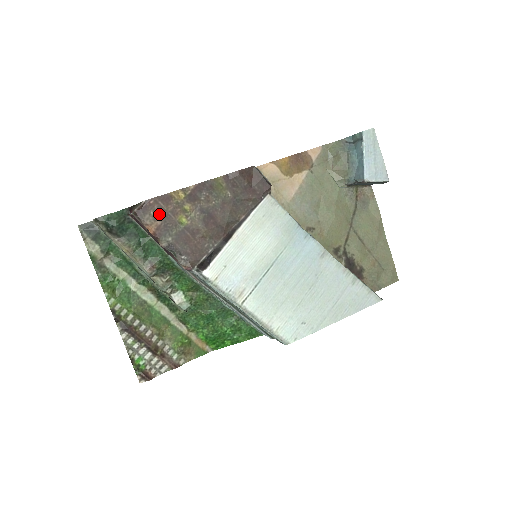
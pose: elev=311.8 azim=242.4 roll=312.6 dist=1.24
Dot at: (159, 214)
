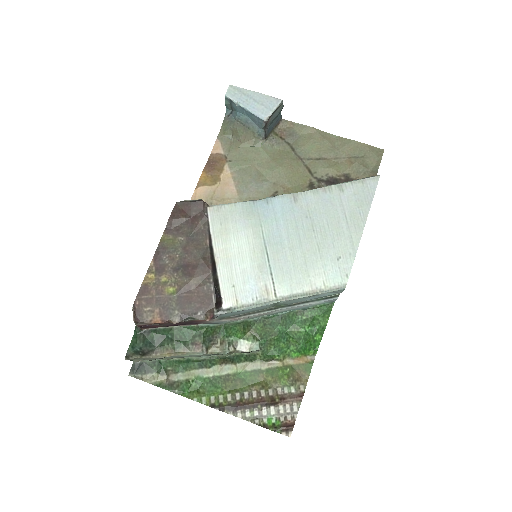
Dot at: (151, 305)
